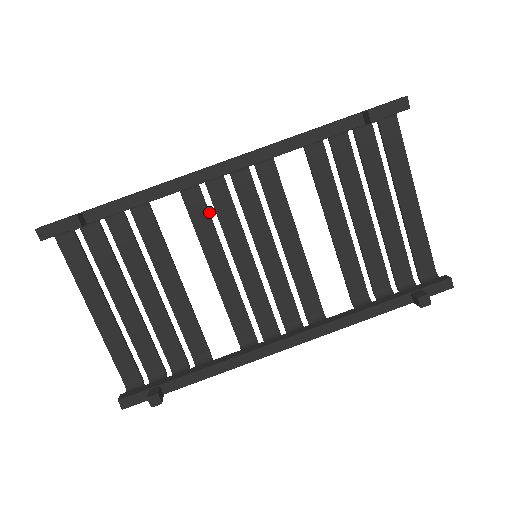
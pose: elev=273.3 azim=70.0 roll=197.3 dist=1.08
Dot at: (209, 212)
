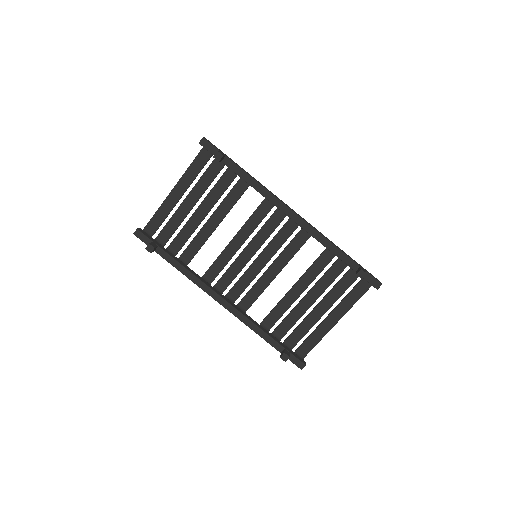
Dot at: occluded
